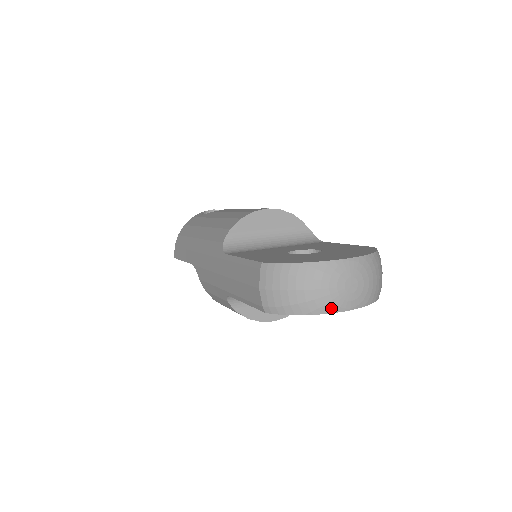
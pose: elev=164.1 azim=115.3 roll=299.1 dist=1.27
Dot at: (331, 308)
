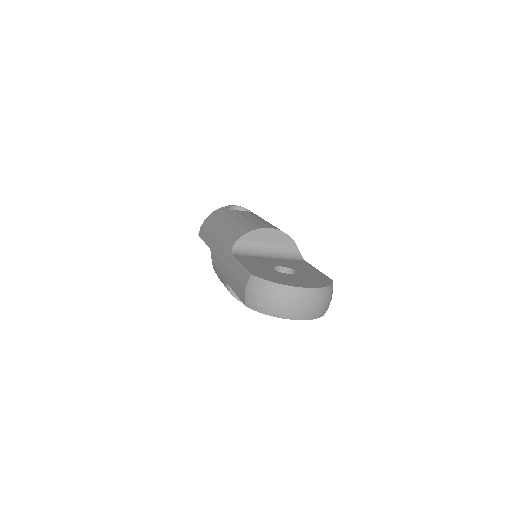
Dot at: (287, 316)
